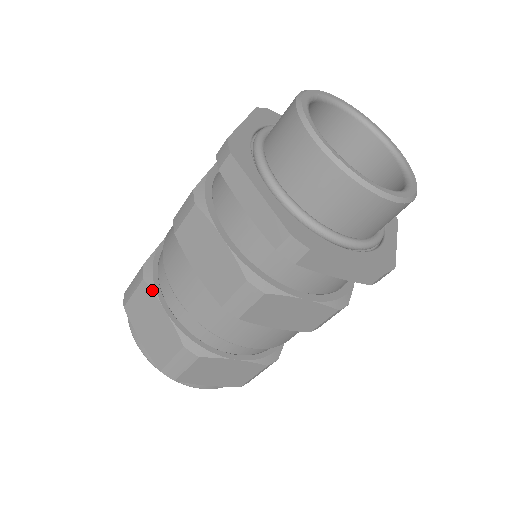
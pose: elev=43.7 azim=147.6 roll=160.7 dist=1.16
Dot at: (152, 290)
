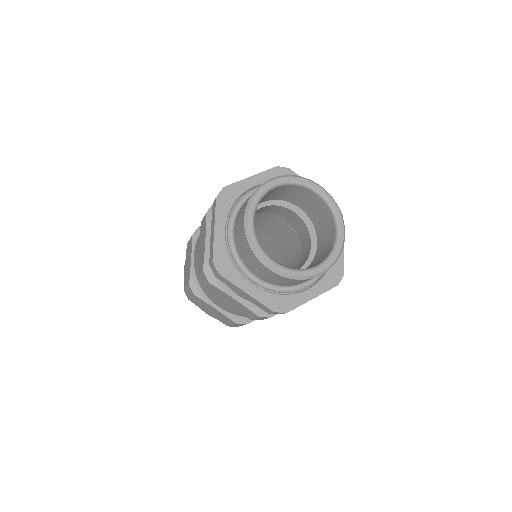
Dot at: (192, 244)
